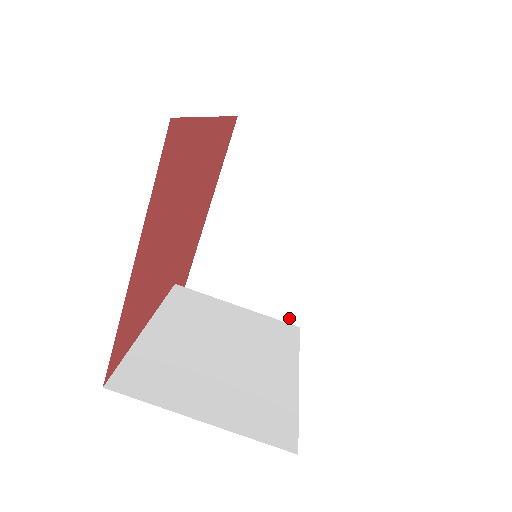
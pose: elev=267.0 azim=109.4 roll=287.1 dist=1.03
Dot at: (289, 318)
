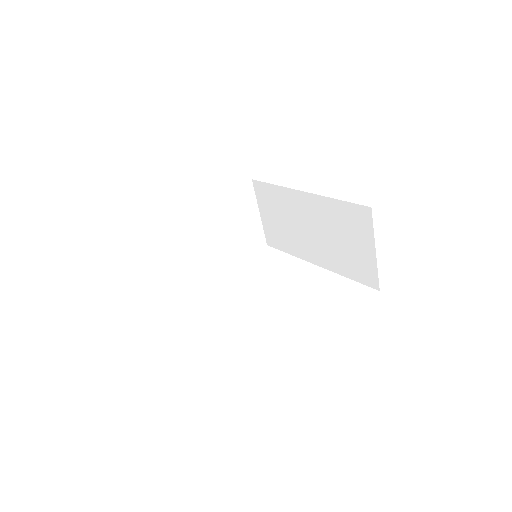
Dot at: (175, 296)
